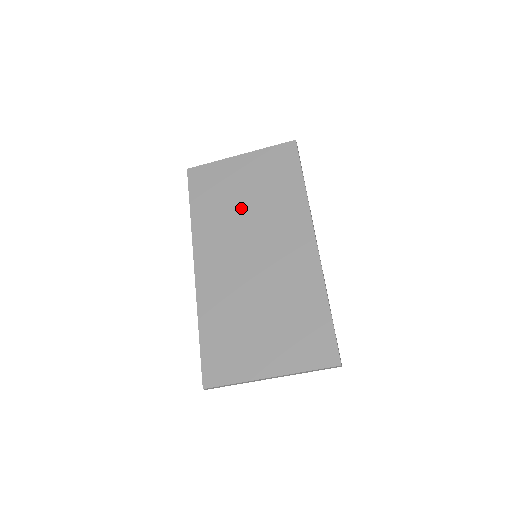
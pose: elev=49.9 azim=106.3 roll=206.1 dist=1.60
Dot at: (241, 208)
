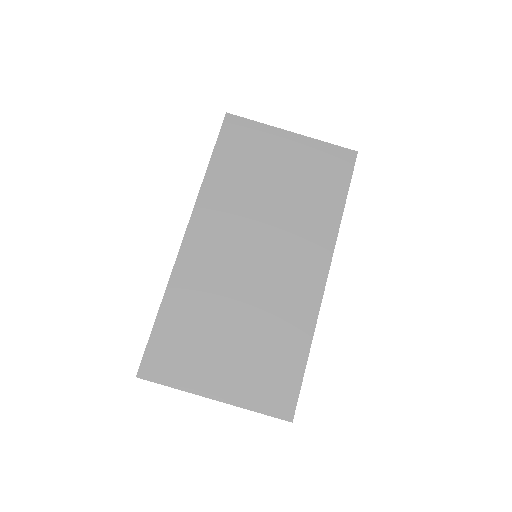
Dot at: (266, 195)
